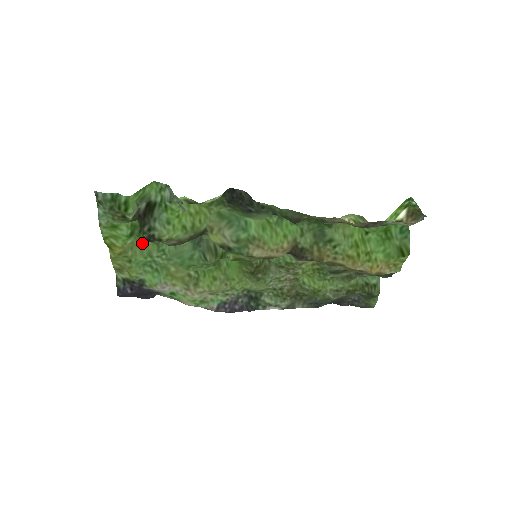
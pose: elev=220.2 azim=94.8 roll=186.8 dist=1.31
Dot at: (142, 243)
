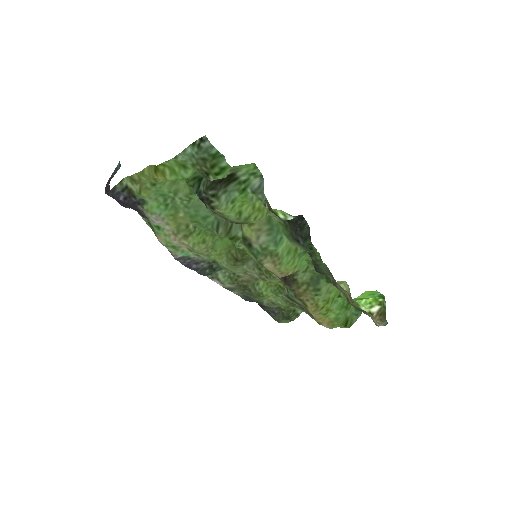
Dot at: occluded
